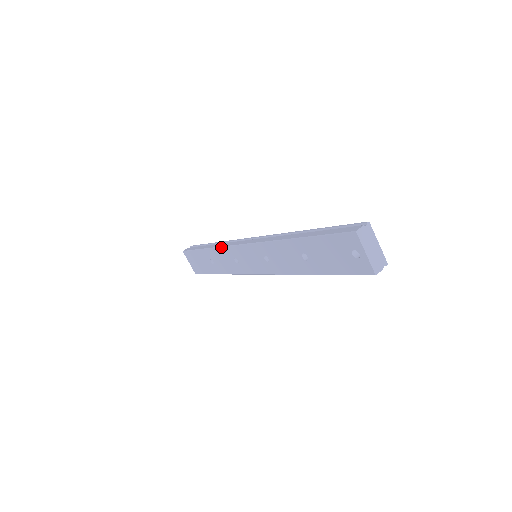
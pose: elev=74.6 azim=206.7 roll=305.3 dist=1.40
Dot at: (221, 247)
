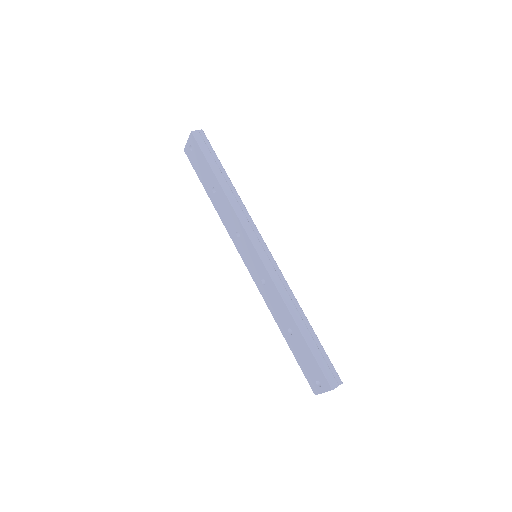
Dot at: (236, 214)
